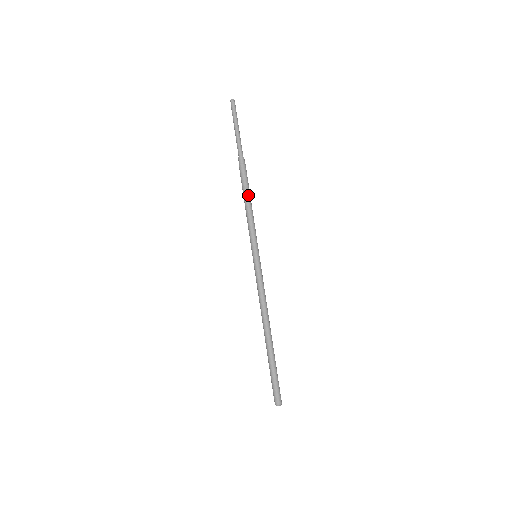
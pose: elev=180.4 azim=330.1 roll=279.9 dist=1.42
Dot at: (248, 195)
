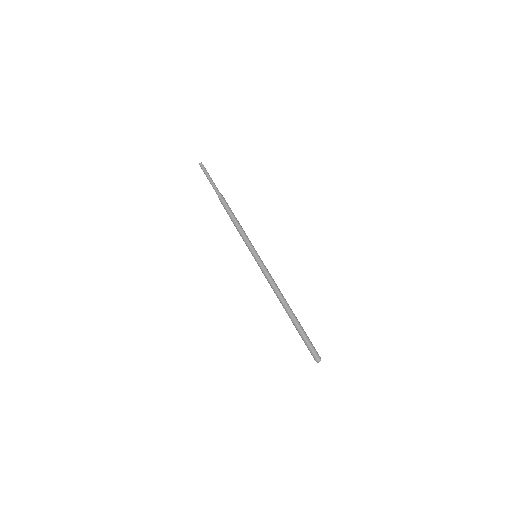
Dot at: (232, 218)
